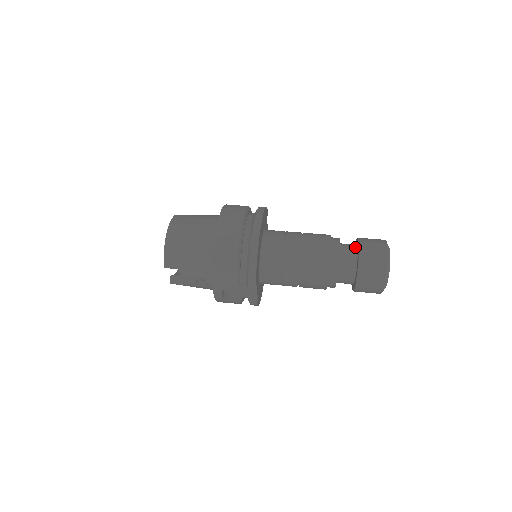
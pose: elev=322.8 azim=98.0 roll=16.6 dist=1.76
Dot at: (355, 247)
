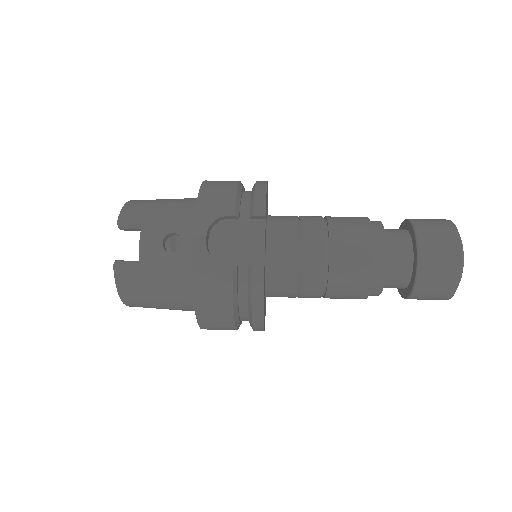
Dot at: occluded
